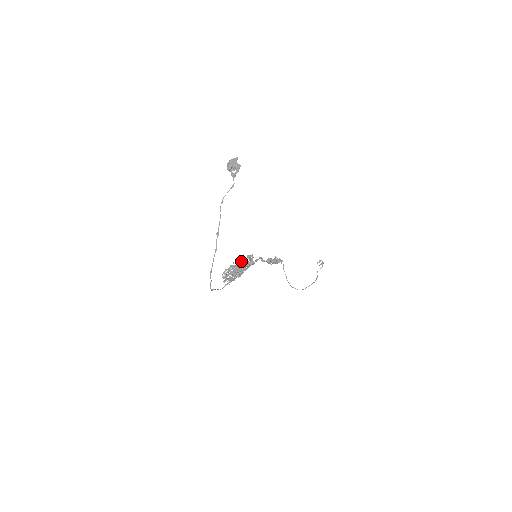
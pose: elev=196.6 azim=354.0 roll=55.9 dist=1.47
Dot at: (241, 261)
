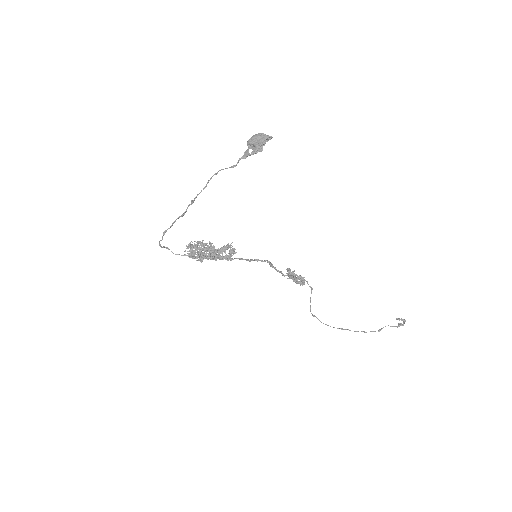
Dot at: (225, 247)
